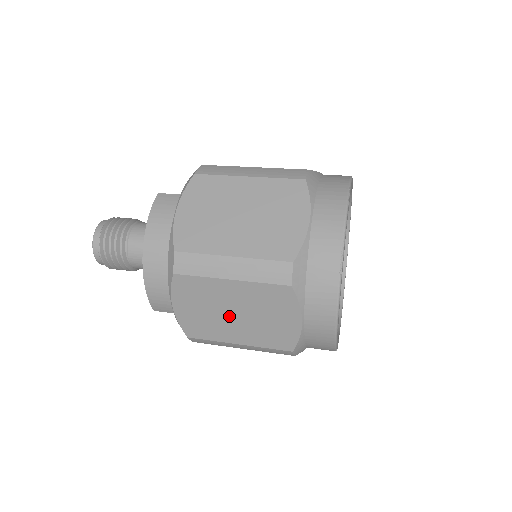
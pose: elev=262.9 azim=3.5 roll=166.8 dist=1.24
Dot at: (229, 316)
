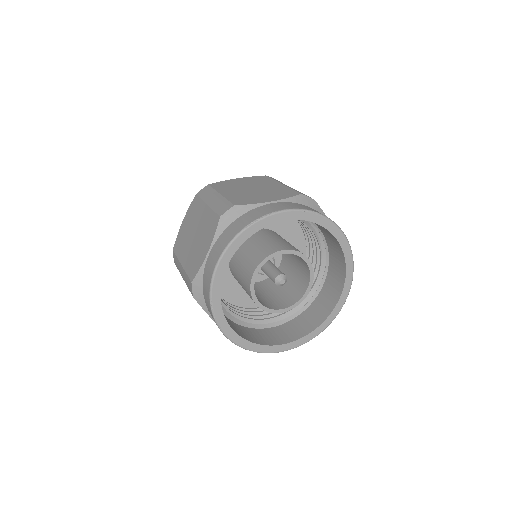
Dot at: (192, 236)
